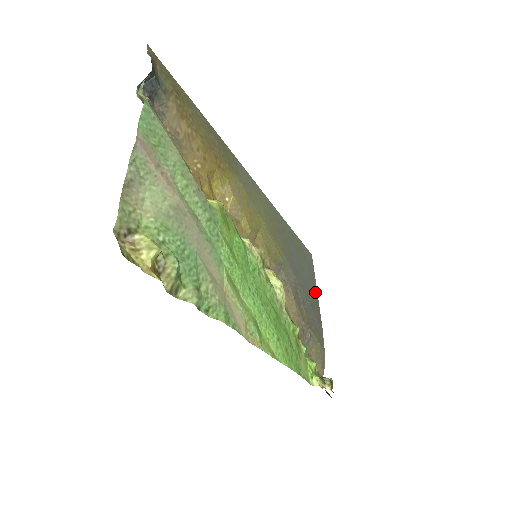
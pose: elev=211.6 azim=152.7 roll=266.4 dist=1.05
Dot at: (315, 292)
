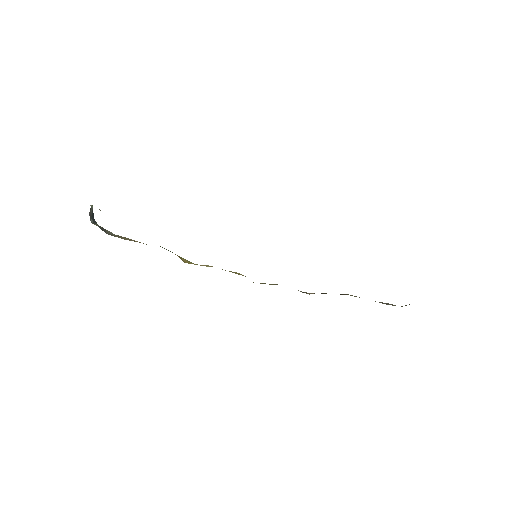
Dot at: occluded
